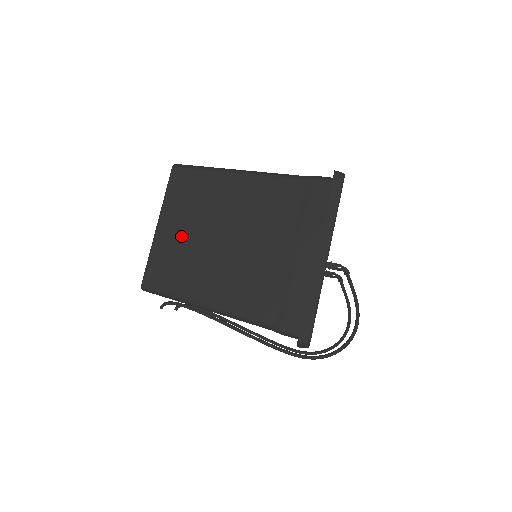
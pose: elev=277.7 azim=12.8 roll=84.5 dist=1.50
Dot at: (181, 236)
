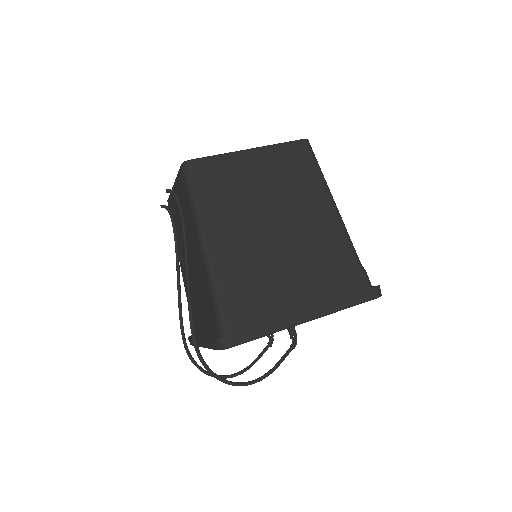
Dot at: (252, 177)
